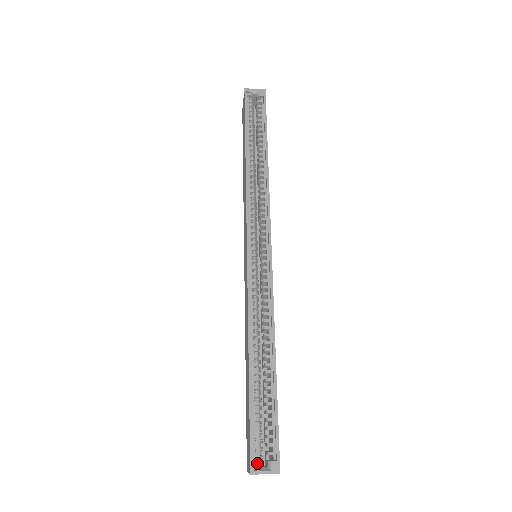
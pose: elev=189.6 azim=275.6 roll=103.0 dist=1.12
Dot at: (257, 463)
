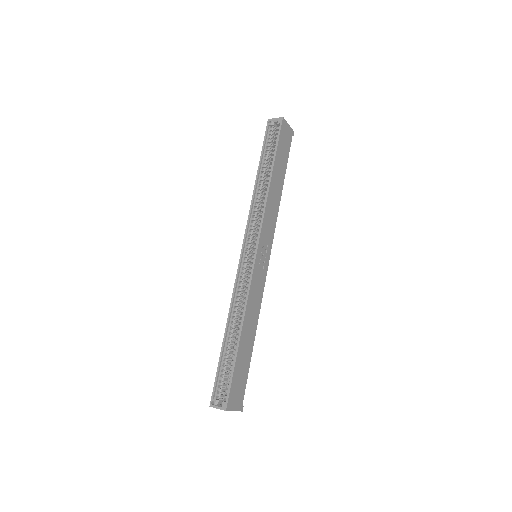
Dot at: (215, 400)
